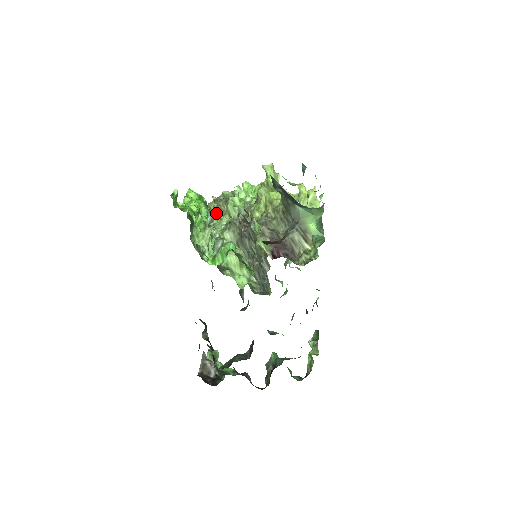
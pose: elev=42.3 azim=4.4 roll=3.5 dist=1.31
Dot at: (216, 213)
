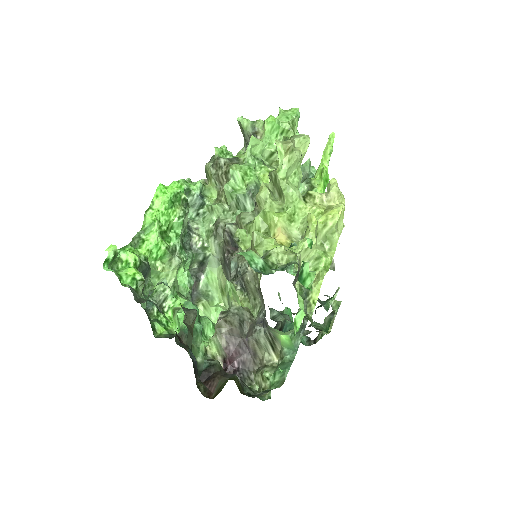
Dot at: (213, 184)
